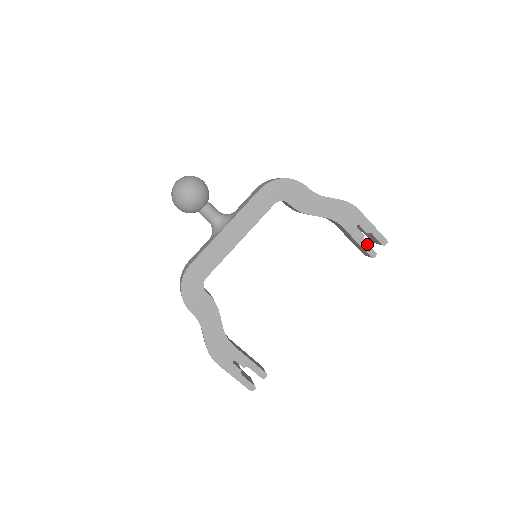
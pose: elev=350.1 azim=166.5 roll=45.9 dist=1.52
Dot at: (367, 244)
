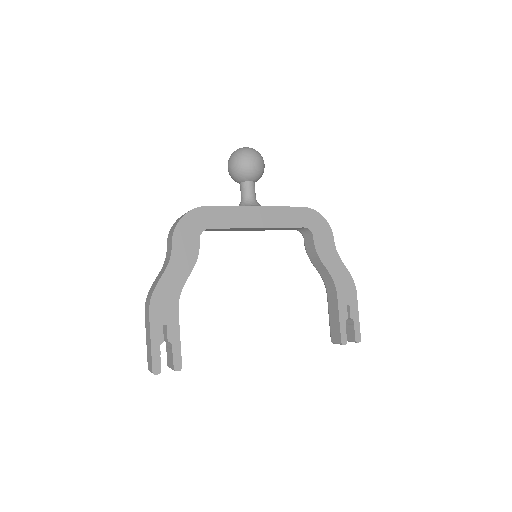
Dot at: (345, 328)
